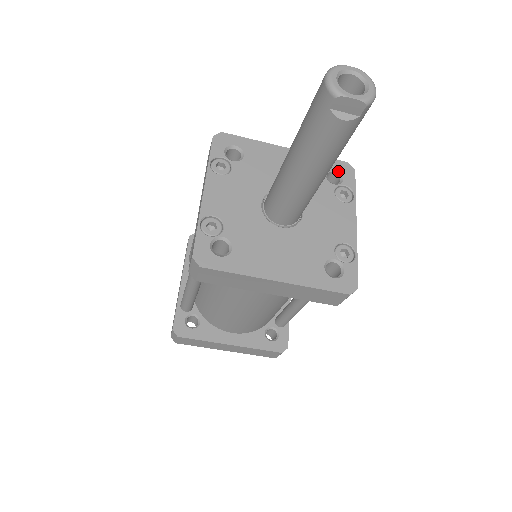
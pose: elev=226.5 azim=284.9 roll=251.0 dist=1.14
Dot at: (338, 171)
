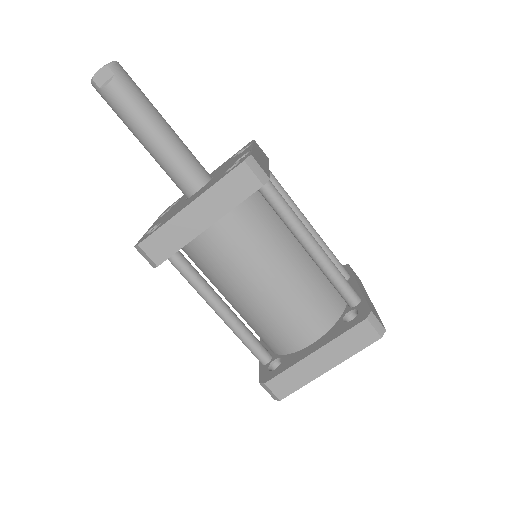
Dot at: occluded
